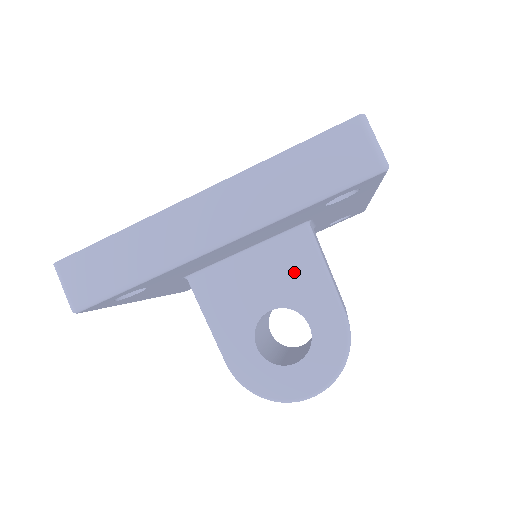
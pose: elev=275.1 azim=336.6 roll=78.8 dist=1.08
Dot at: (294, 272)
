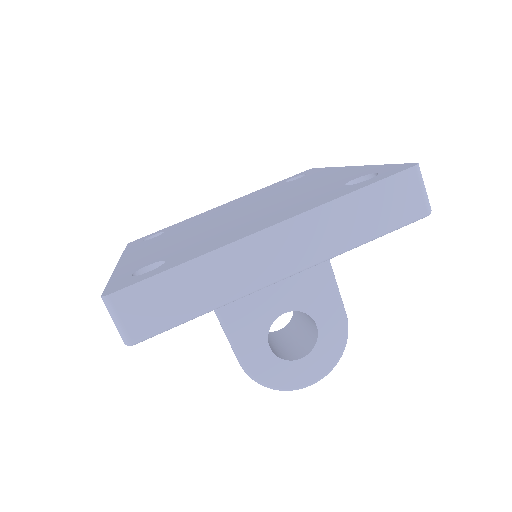
Dot at: (307, 279)
